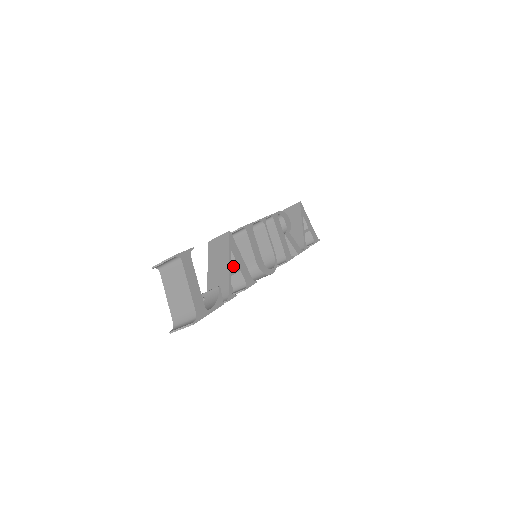
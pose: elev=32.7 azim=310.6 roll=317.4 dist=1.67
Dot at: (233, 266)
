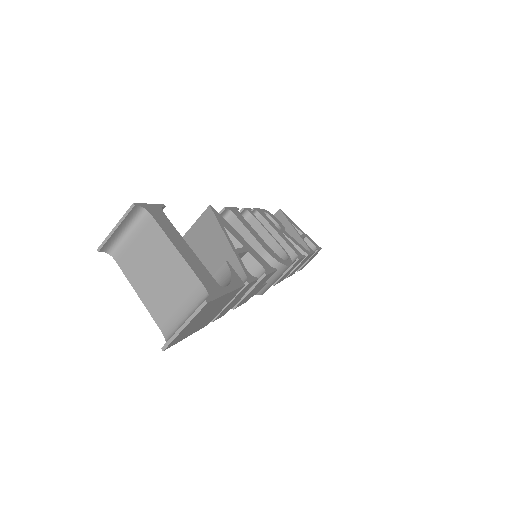
Dot at: occluded
